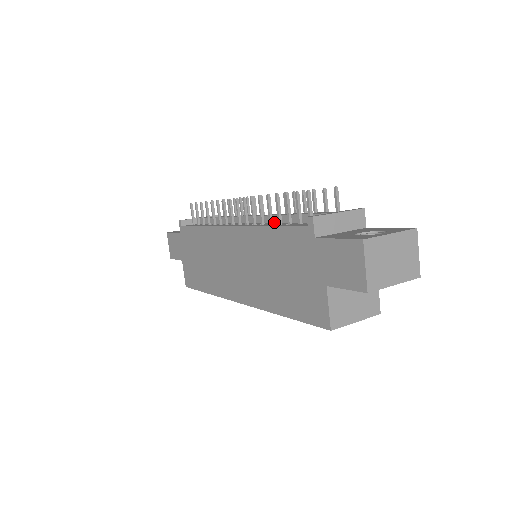
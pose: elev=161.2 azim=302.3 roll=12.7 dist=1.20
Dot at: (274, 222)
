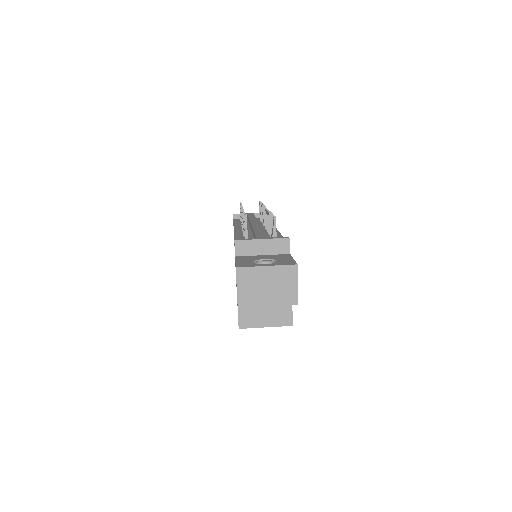
Dot at: occluded
